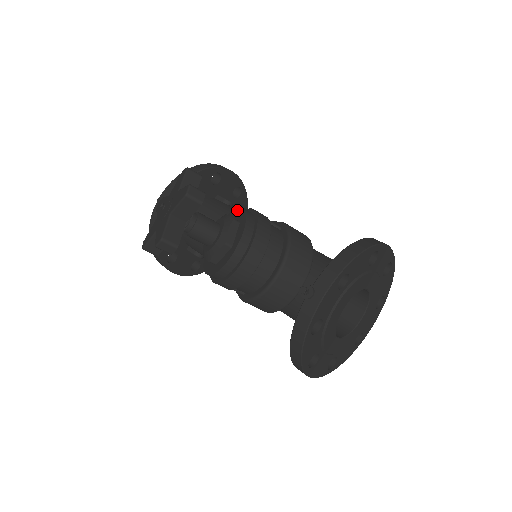
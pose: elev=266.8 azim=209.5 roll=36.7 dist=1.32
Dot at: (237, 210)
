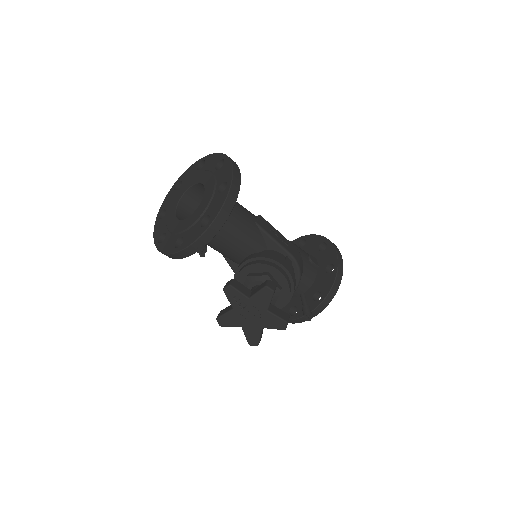
Dot at: (276, 272)
